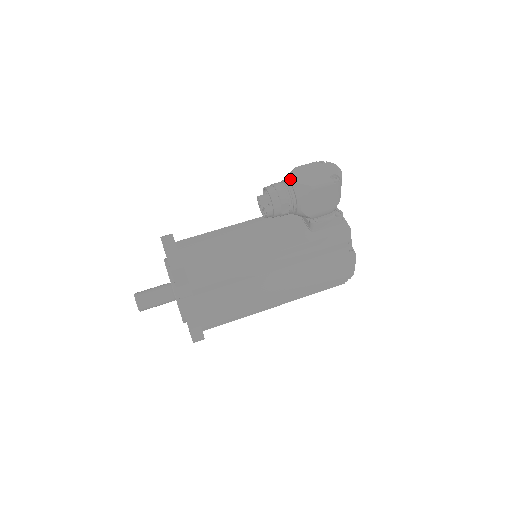
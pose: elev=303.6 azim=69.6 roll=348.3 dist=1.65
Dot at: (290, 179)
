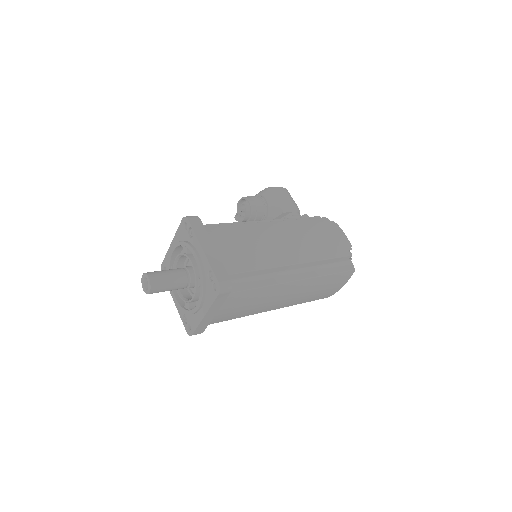
Dot at: occluded
